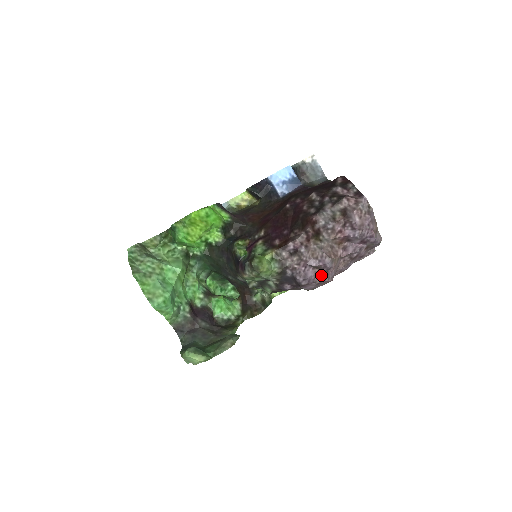
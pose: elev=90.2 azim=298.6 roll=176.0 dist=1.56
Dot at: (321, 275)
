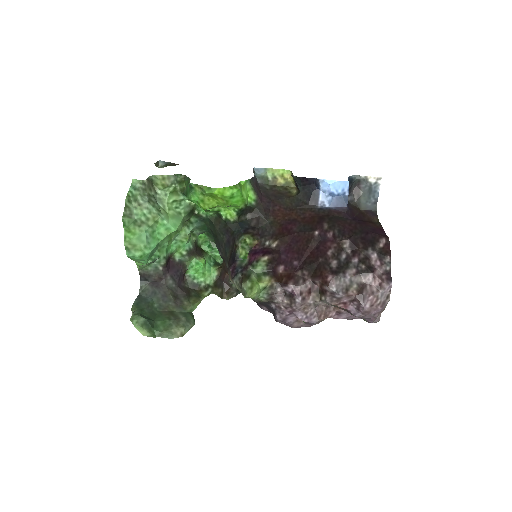
Dot at: (301, 324)
